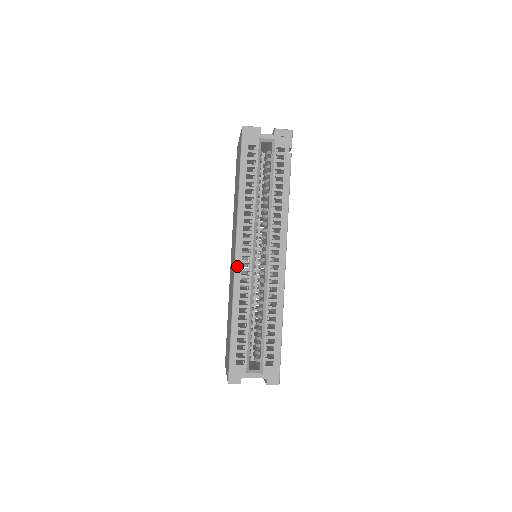
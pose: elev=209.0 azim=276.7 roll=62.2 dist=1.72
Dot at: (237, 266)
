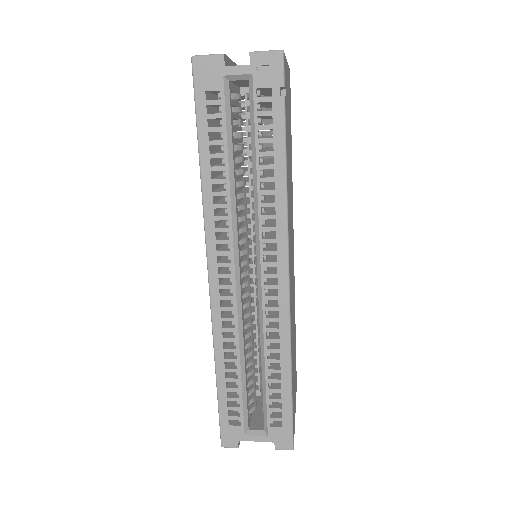
Dot at: (213, 294)
